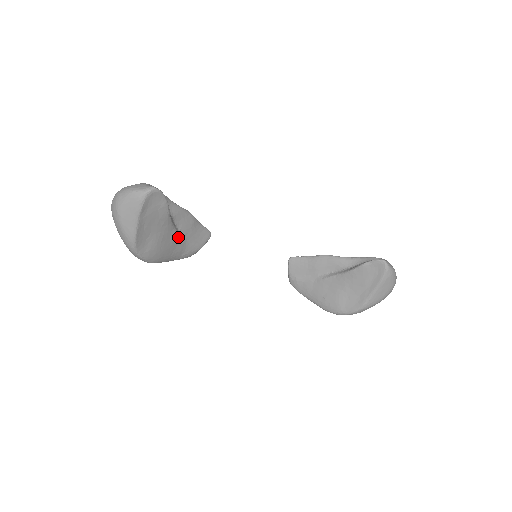
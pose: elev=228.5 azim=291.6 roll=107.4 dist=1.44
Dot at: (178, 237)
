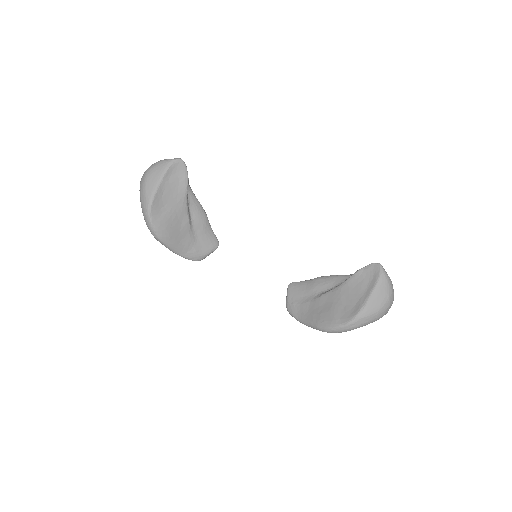
Dot at: (189, 227)
